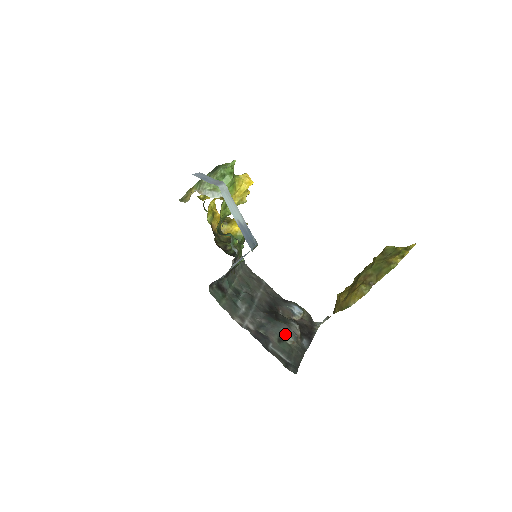
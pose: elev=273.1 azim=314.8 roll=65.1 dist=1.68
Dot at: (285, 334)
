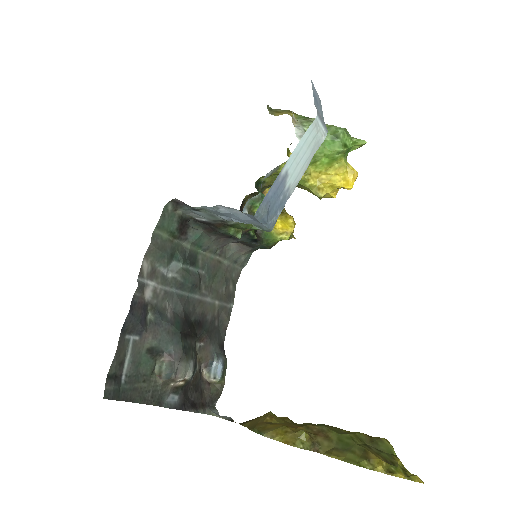
Dot at: (166, 356)
